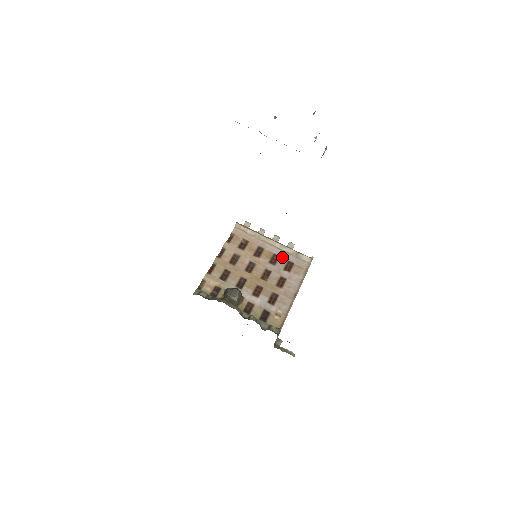
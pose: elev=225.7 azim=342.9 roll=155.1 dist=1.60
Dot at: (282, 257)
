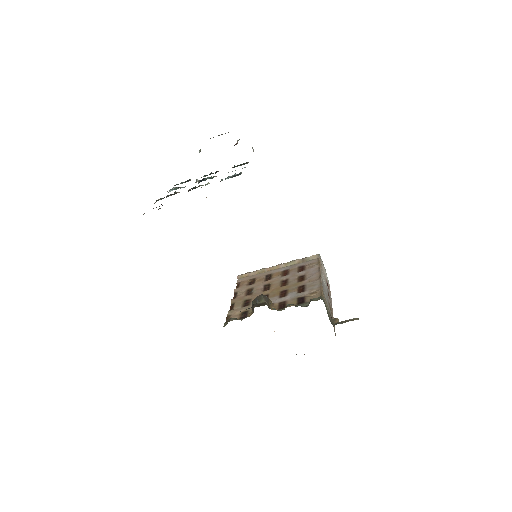
Dot at: (291, 268)
